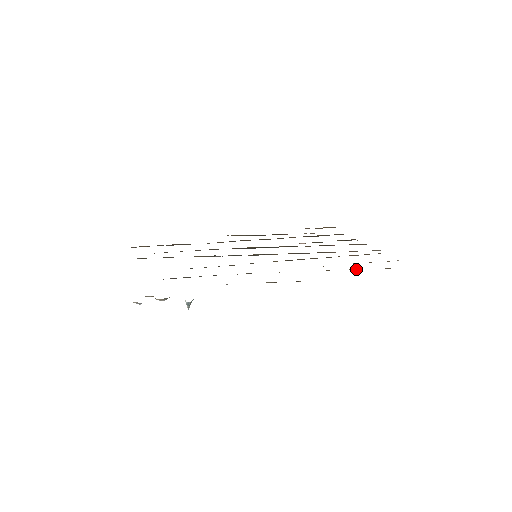
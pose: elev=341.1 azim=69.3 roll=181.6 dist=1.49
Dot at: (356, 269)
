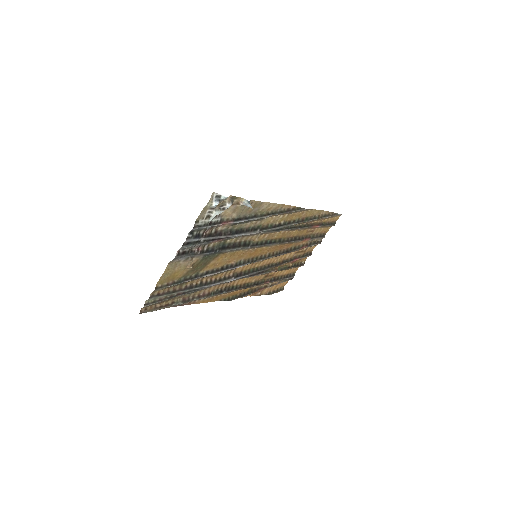
Dot at: (320, 216)
